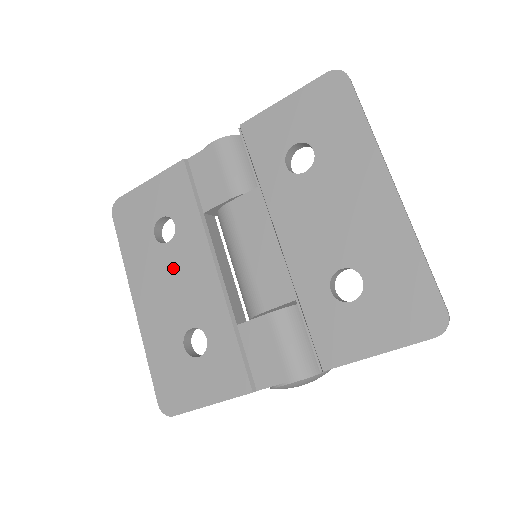
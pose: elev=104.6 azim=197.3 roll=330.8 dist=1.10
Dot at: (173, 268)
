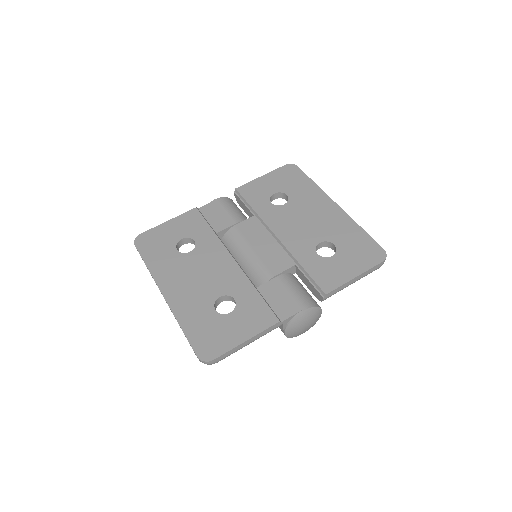
Dot at: (197, 265)
